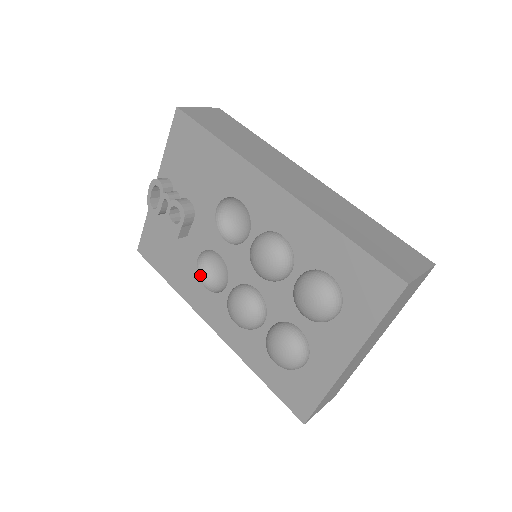
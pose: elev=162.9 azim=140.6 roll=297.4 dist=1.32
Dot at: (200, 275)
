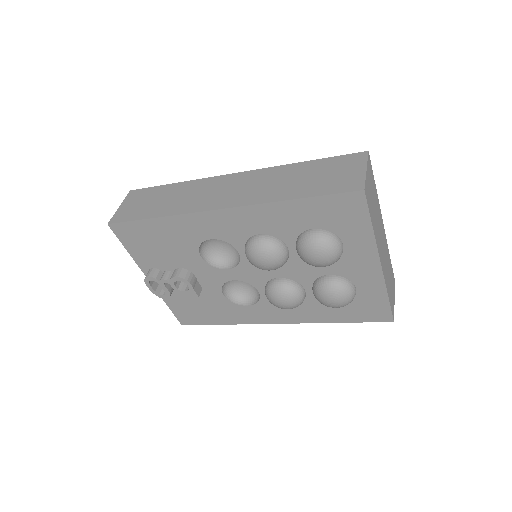
Dot at: (236, 302)
